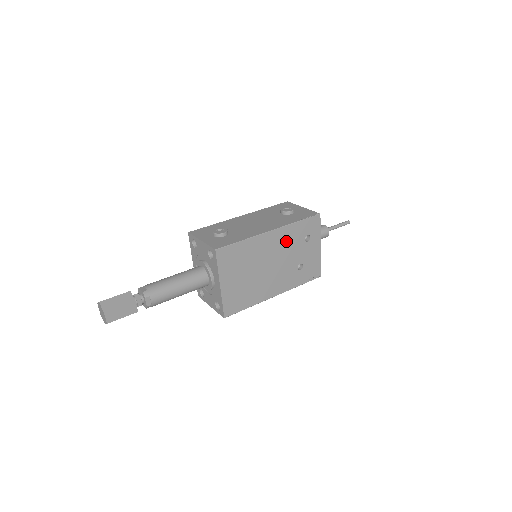
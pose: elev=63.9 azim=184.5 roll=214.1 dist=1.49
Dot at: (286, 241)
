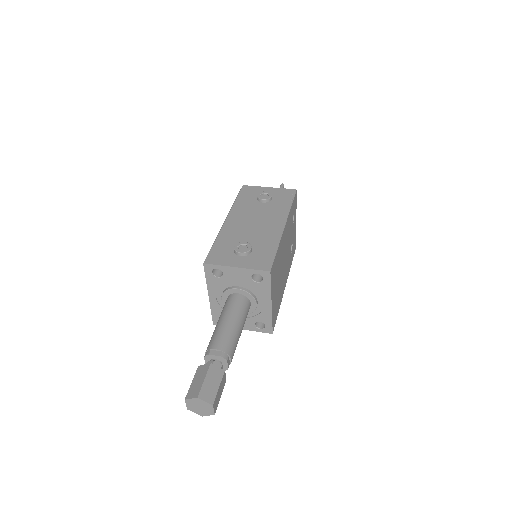
Dot at: (288, 230)
